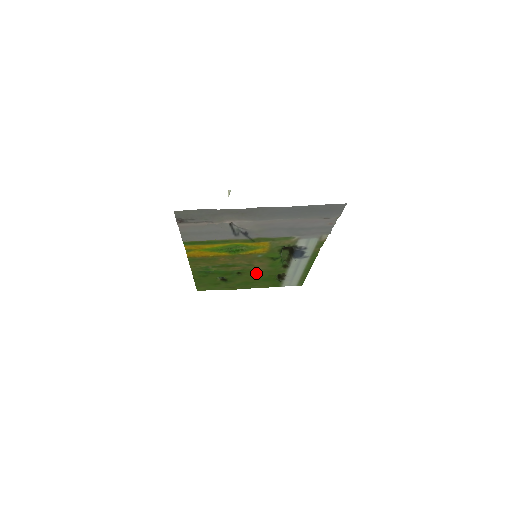
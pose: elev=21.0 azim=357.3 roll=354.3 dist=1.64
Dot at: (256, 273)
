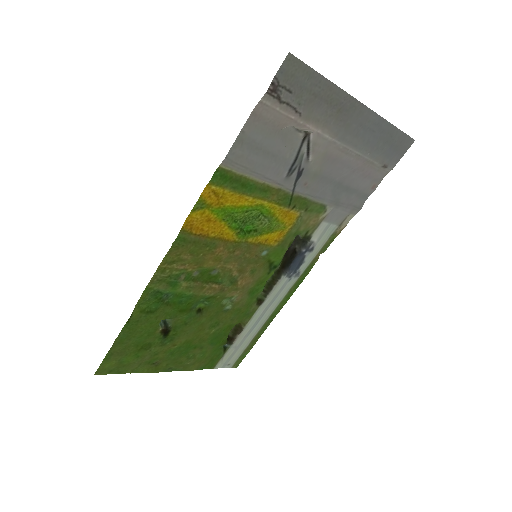
Dot at: (218, 315)
